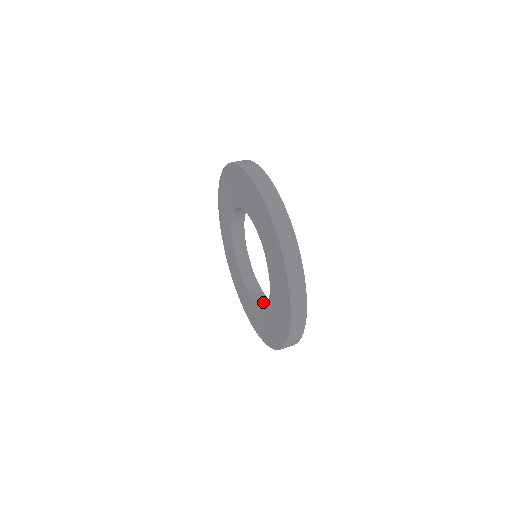
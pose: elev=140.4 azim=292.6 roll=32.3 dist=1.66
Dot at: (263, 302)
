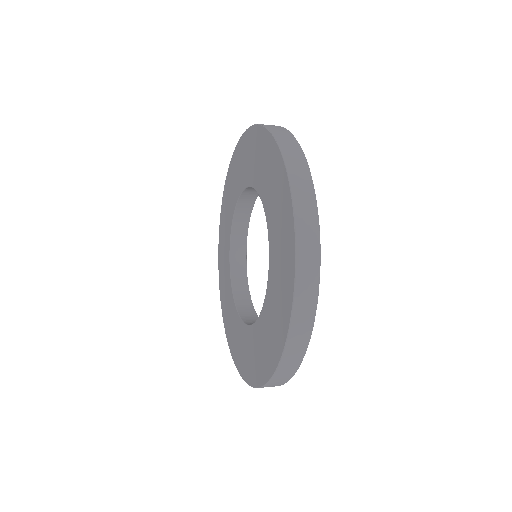
Dot at: occluded
